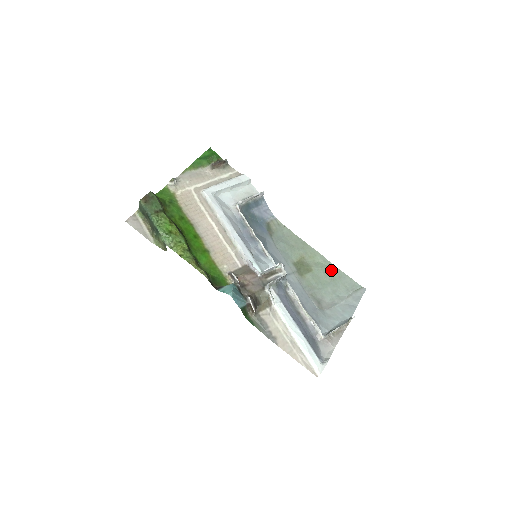
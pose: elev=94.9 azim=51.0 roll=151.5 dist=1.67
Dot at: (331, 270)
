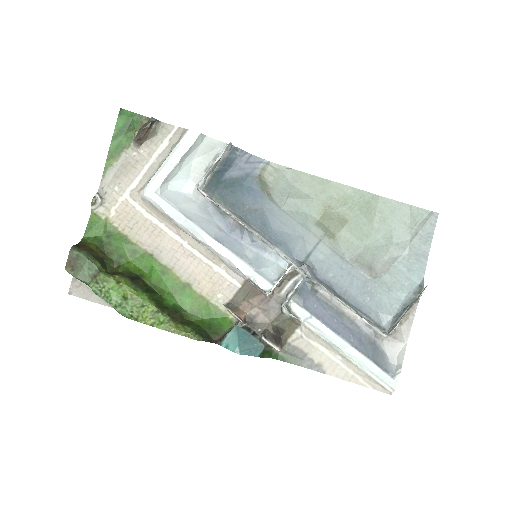
Dot at: (376, 206)
